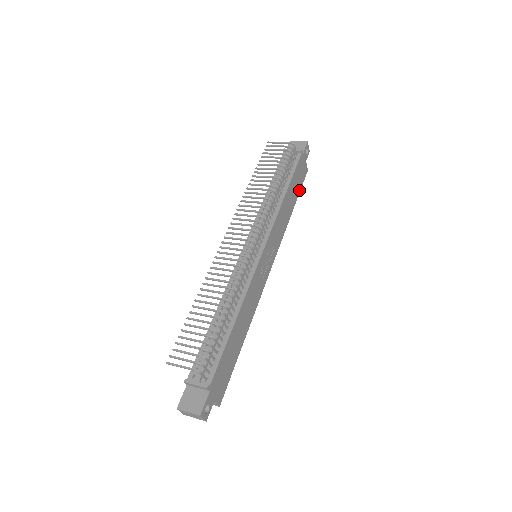
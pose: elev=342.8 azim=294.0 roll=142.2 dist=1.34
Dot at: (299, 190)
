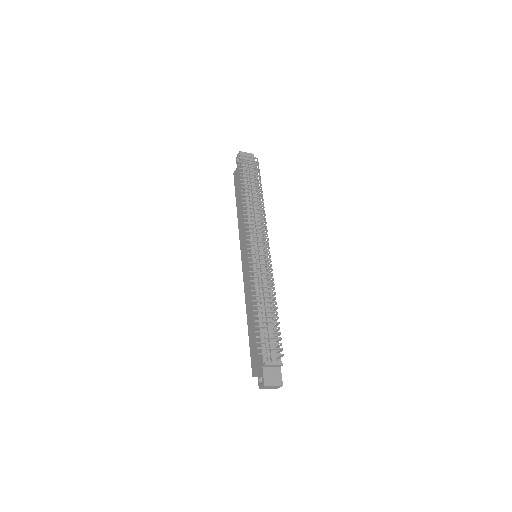
Dot at: occluded
